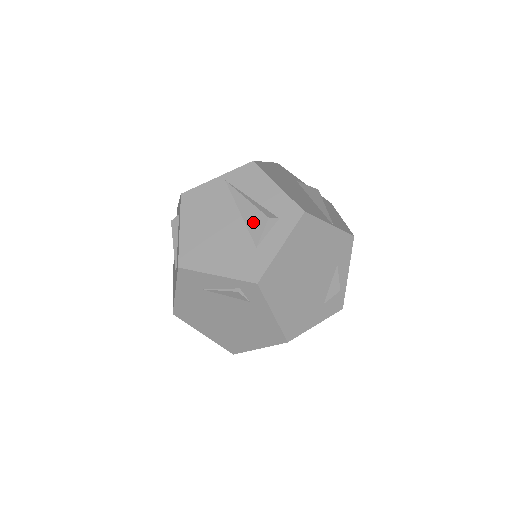
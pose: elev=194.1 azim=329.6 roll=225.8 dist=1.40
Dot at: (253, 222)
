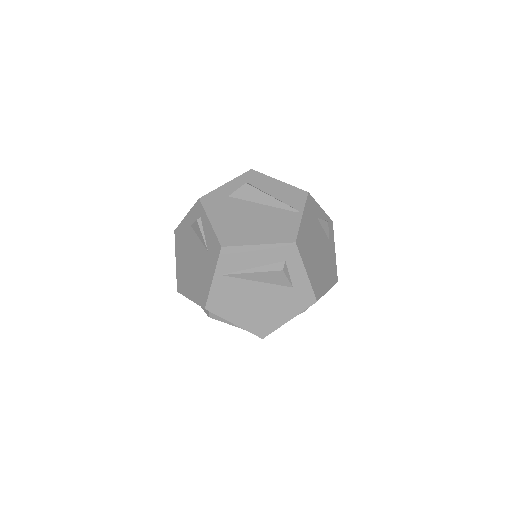
Dot at: (274, 279)
